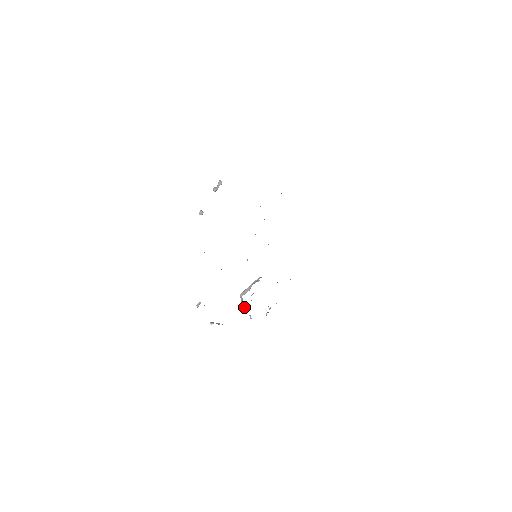
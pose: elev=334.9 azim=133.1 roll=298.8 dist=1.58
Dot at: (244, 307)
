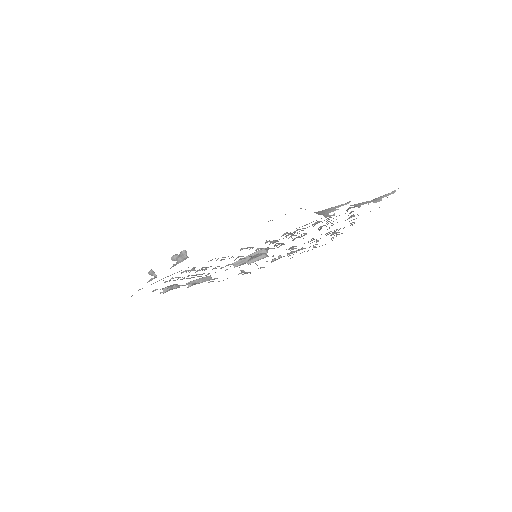
Dot at: occluded
